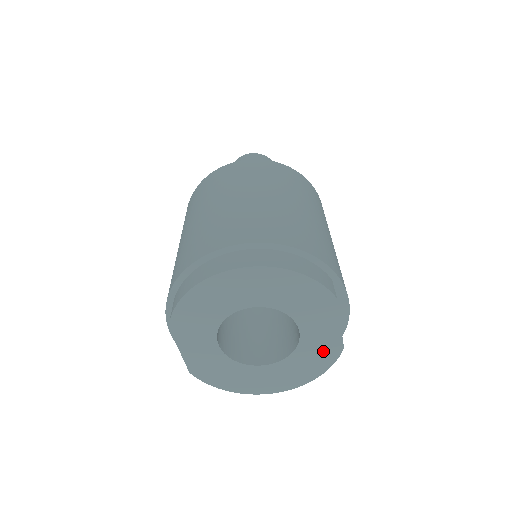
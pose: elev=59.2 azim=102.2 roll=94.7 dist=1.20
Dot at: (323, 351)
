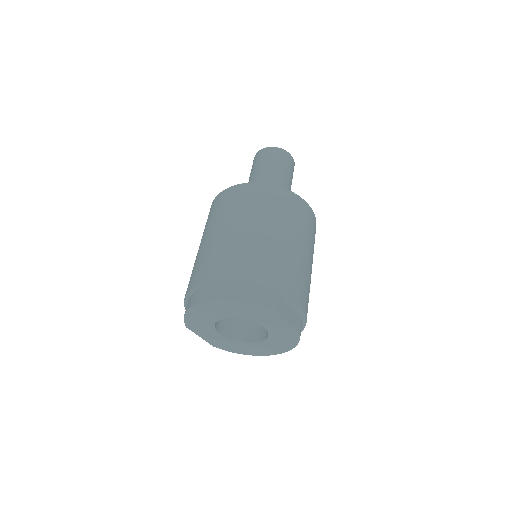
Dot at: (287, 336)
